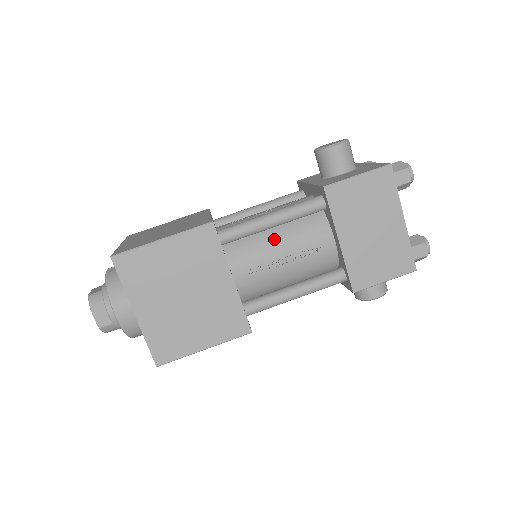
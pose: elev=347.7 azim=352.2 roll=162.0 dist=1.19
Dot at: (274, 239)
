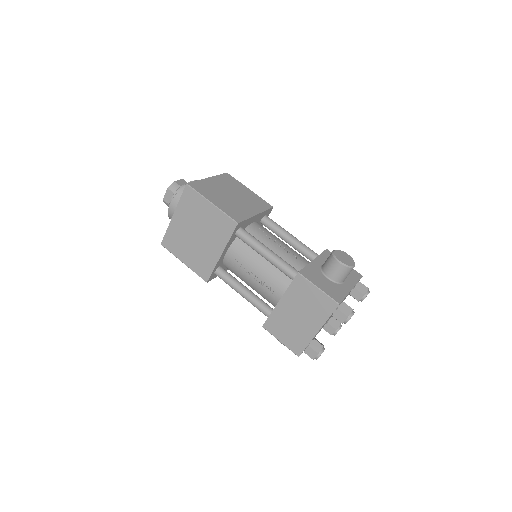
Dot at: (260, 262)
